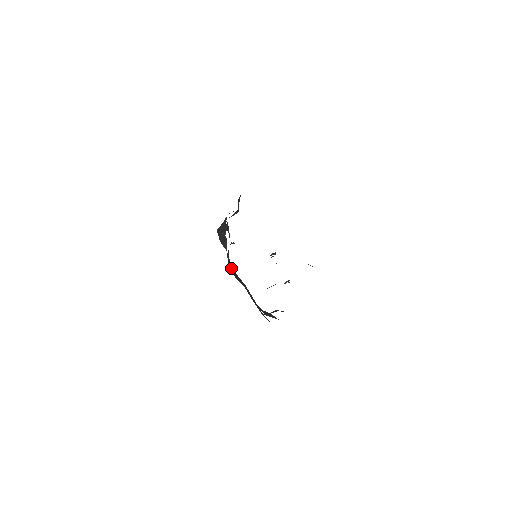
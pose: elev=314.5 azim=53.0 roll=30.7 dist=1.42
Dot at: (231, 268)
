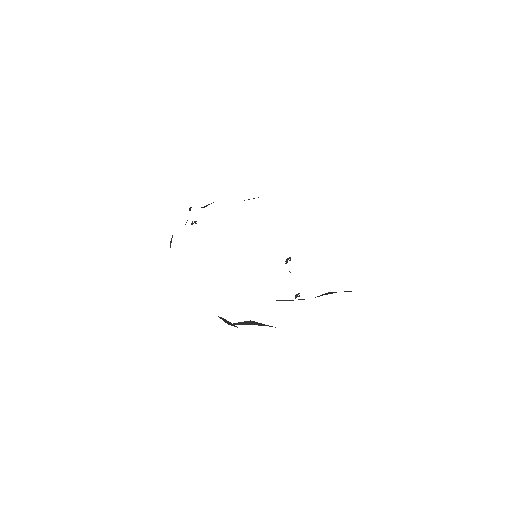
Dot at: occluded
